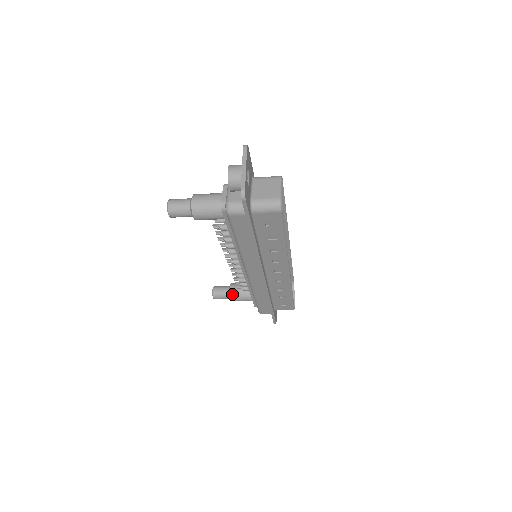
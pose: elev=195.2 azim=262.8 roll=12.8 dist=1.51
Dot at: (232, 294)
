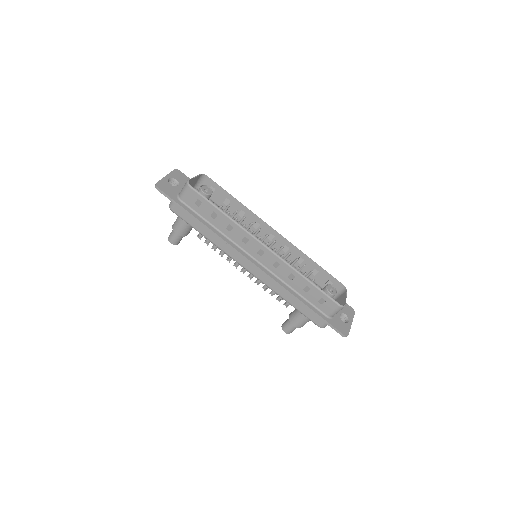
Dot at: (290, 318)
